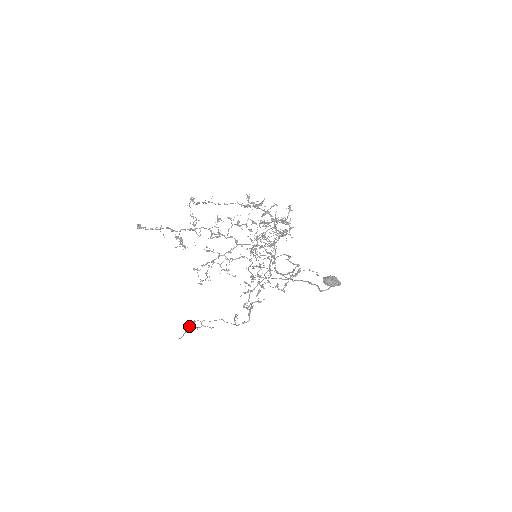
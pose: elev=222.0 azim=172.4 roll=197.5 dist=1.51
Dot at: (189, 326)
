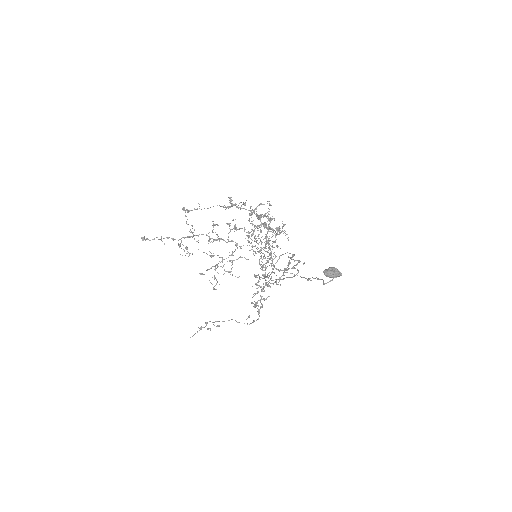
Dot at: (201, 327)
